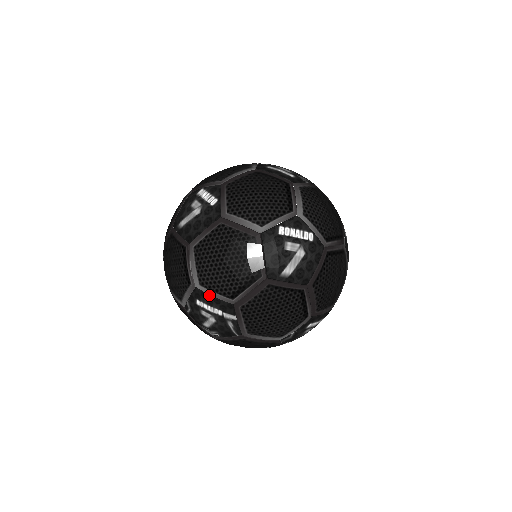
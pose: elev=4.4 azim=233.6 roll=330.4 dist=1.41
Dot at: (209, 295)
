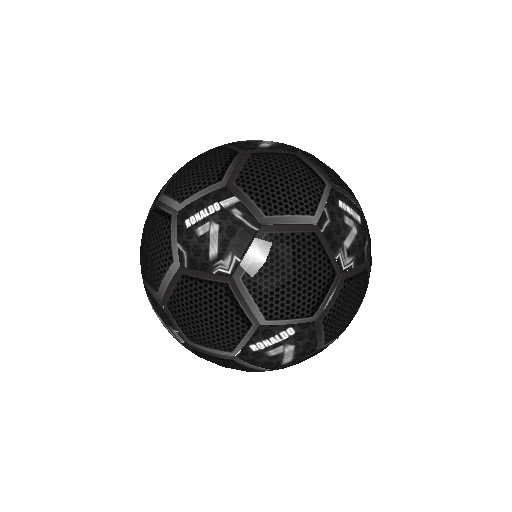
Dot at: (195, 200)
